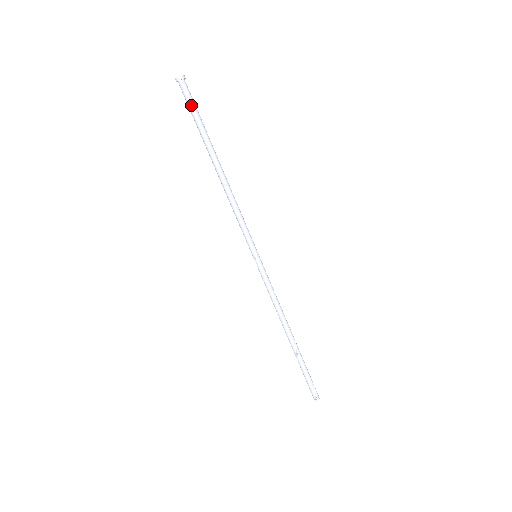
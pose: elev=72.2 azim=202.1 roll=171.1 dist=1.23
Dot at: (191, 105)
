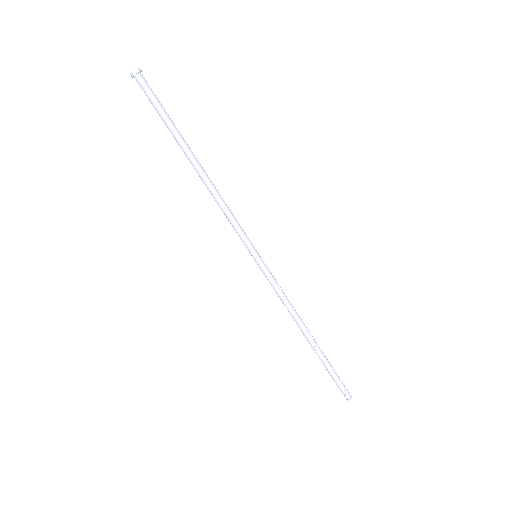
Dot at: (151, 102)
